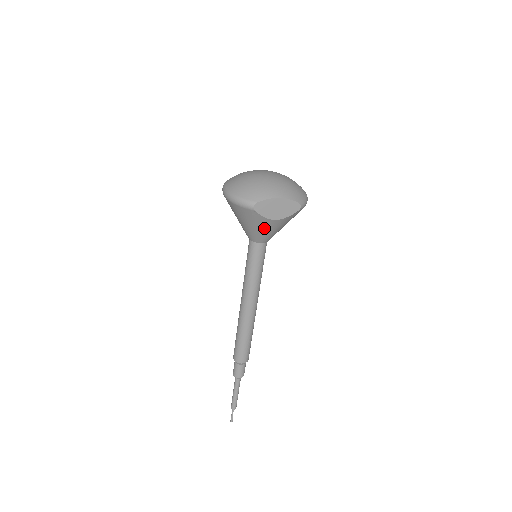
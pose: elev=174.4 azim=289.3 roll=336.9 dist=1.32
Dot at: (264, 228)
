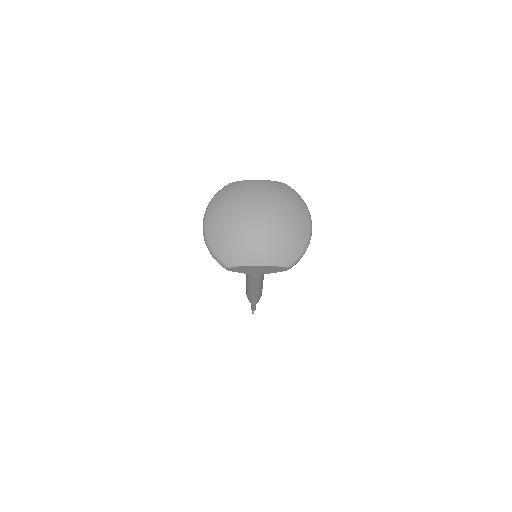
Dot at: occluded
